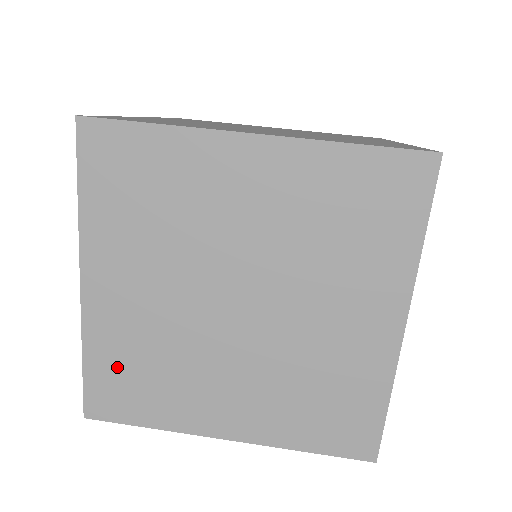
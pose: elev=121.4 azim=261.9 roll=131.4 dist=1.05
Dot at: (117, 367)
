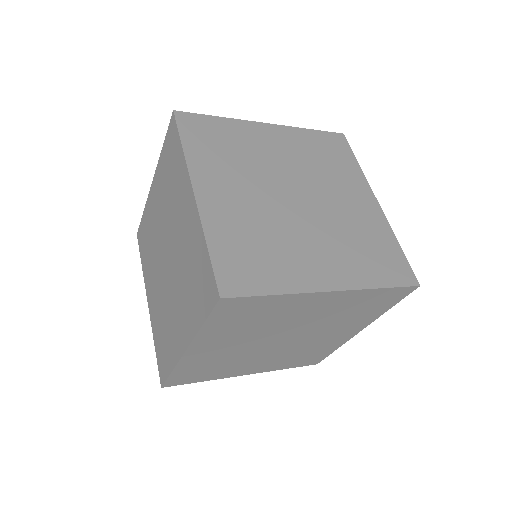
Dot at: (236, 248)
